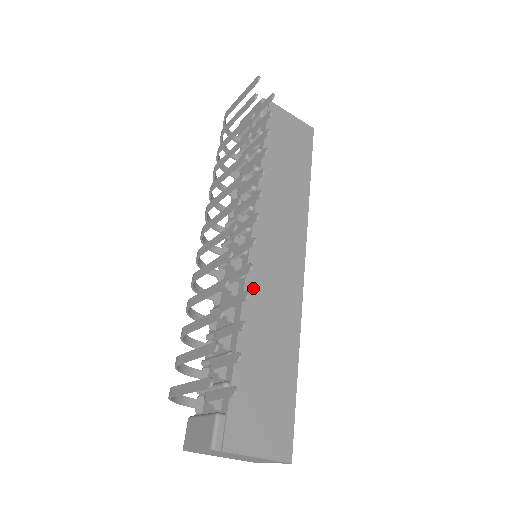
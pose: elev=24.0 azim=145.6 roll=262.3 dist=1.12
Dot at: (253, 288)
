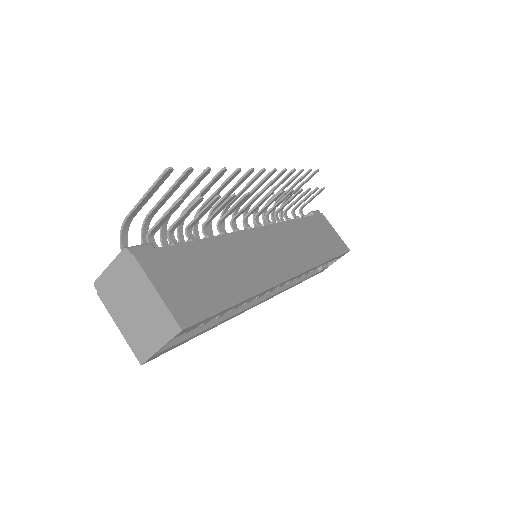
Dot at: (240, 239)
